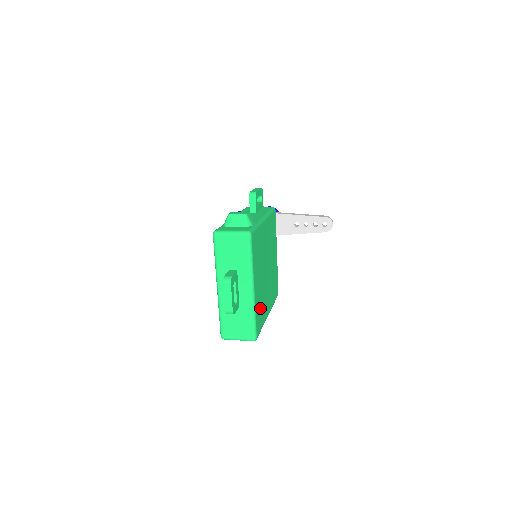
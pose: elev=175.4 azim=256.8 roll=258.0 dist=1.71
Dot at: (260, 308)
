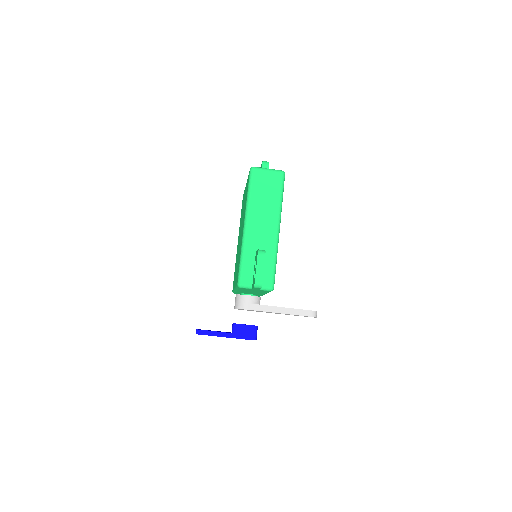
Dot at: occluded
